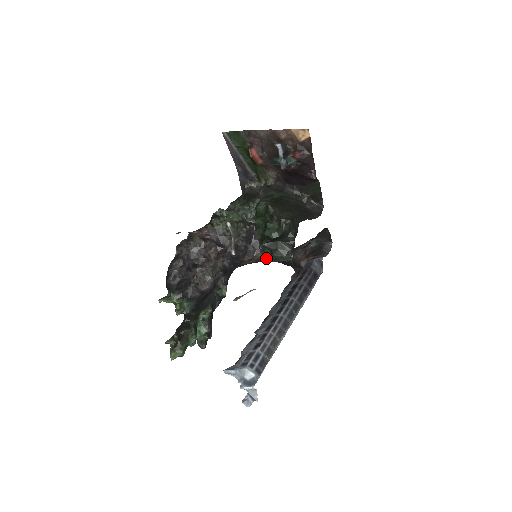
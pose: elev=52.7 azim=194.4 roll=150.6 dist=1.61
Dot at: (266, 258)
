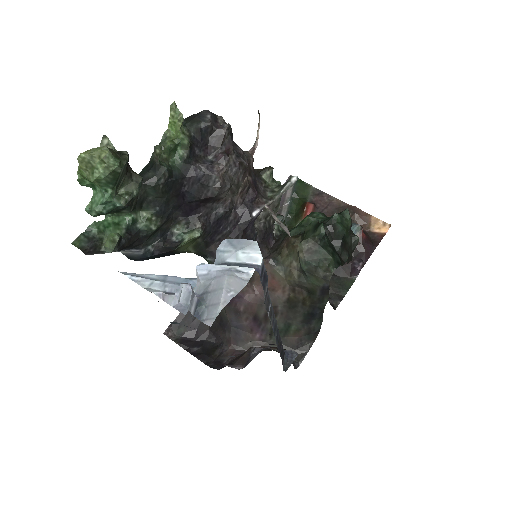
Dot at: (302, 243)
